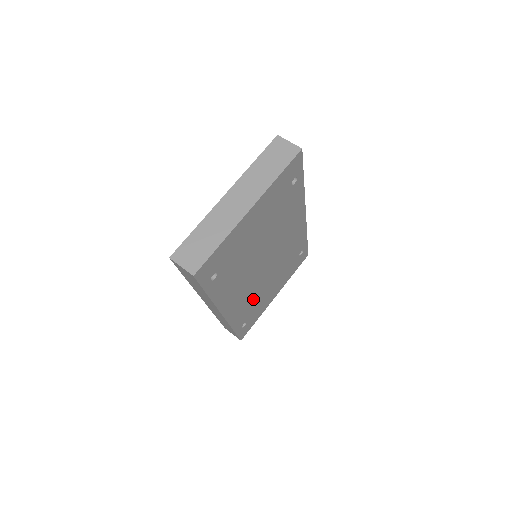
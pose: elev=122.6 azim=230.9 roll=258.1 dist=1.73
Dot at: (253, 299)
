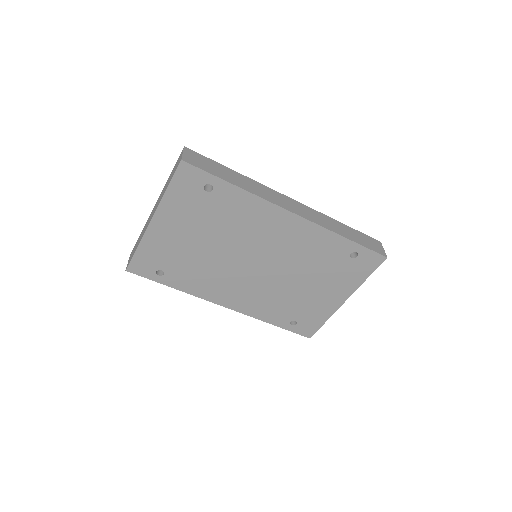
Dot at: (279, 298)
